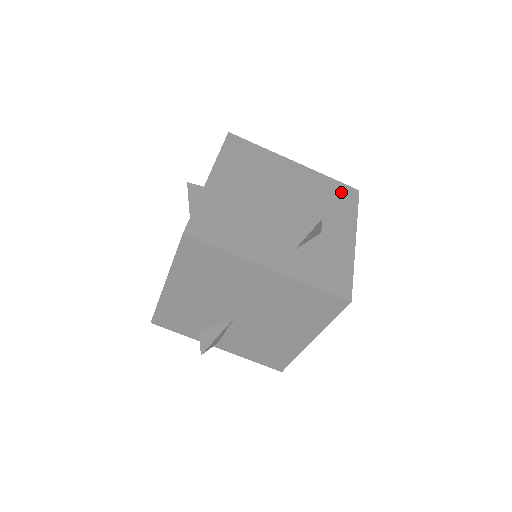
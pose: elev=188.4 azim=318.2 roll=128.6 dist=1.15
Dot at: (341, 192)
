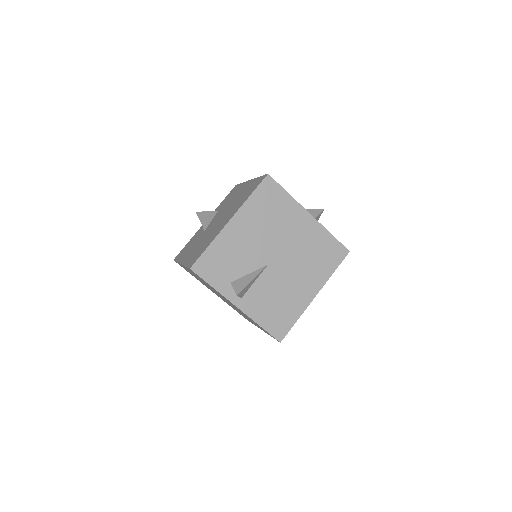
Dot at: occluded
